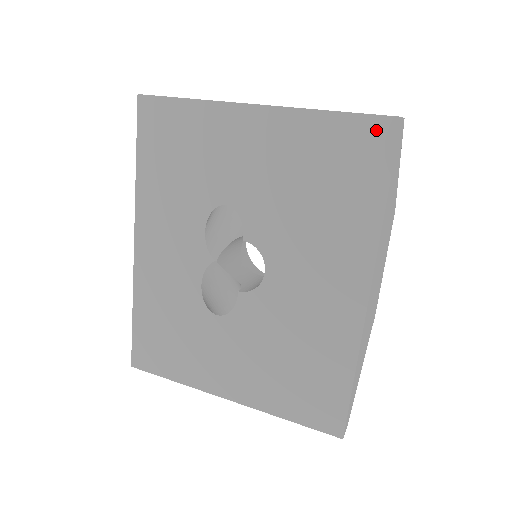
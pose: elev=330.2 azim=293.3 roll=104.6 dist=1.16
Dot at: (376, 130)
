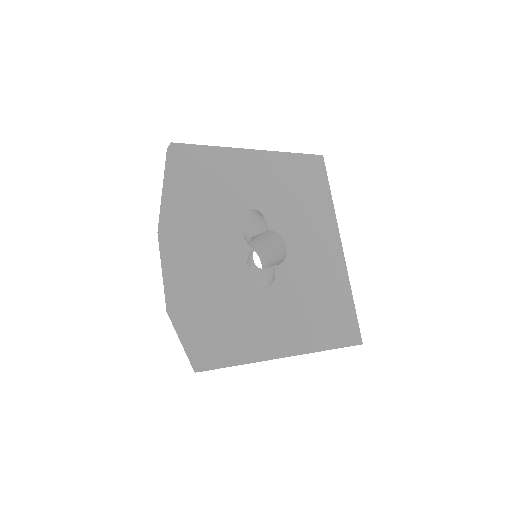
Dot at: (315, 161)
